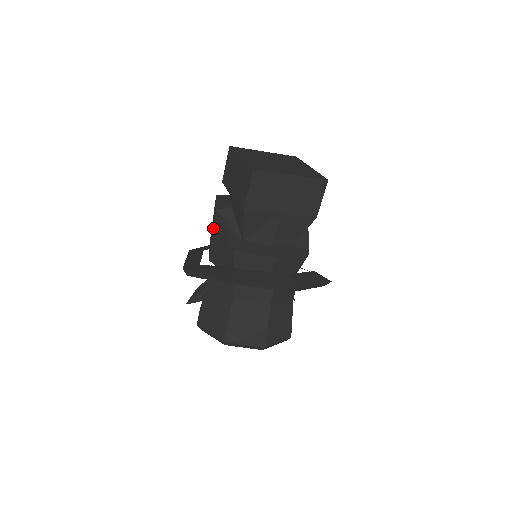
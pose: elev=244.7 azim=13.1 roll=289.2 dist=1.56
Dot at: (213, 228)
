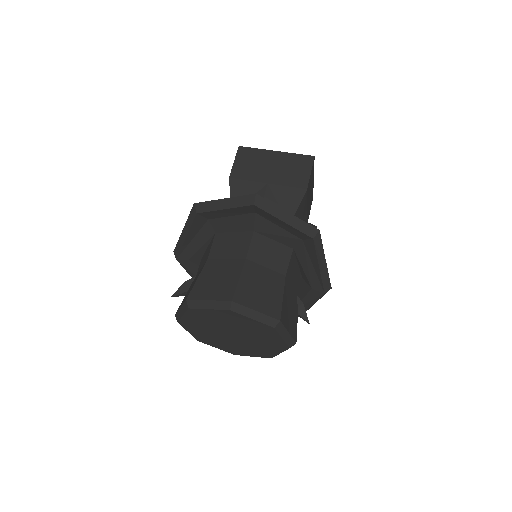
Dot at: occluded
